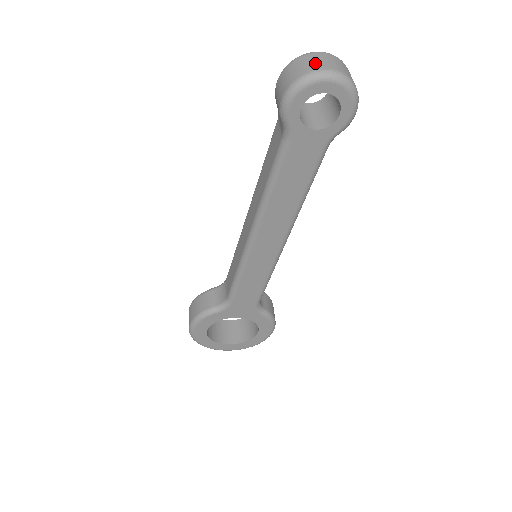
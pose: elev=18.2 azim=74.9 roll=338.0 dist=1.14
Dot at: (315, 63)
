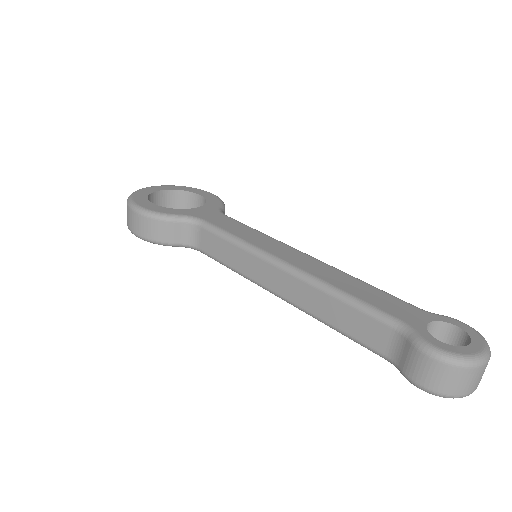
Dot at: (472, 385)
